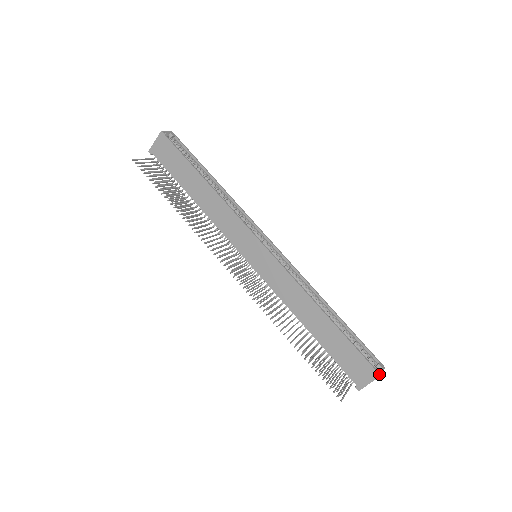
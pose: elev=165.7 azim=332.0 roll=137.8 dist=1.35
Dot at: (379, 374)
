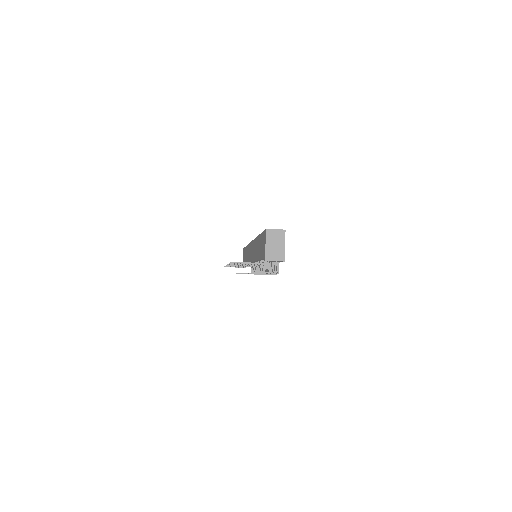
Dot at: (266, 229)
